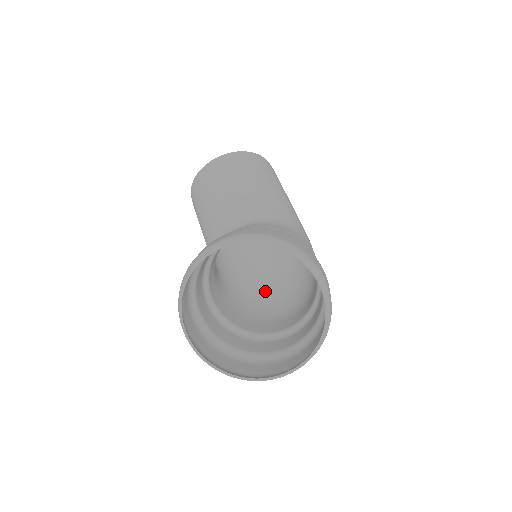
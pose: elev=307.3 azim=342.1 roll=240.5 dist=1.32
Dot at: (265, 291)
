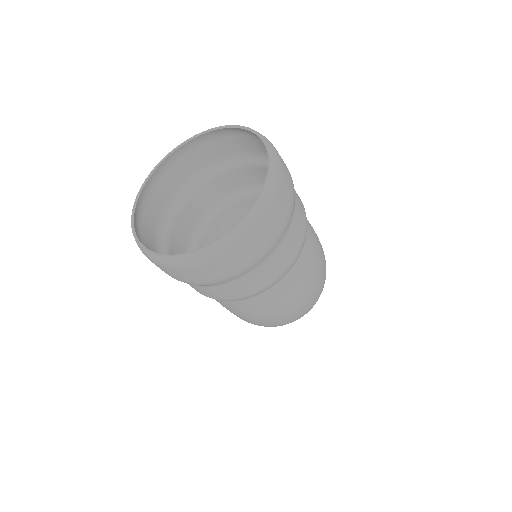
Dot at: occluded
